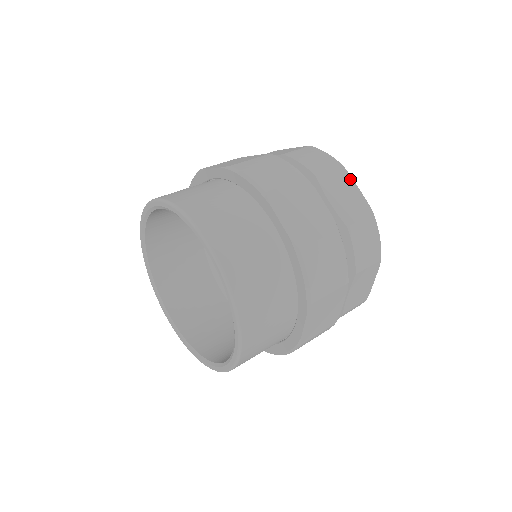
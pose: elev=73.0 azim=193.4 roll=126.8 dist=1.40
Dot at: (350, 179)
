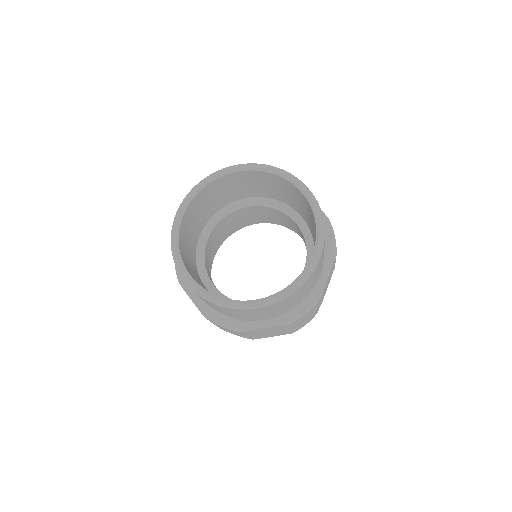
Dot at: occluded
